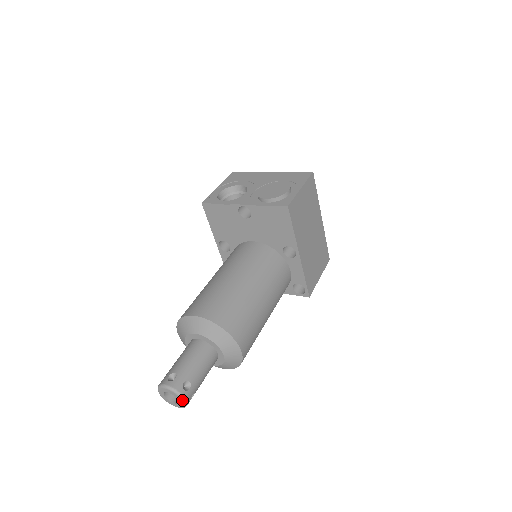
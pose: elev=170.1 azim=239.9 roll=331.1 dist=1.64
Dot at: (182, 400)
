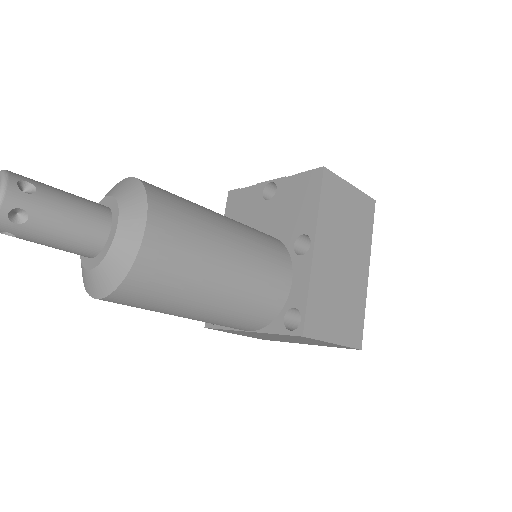
Dot at: out of frame
